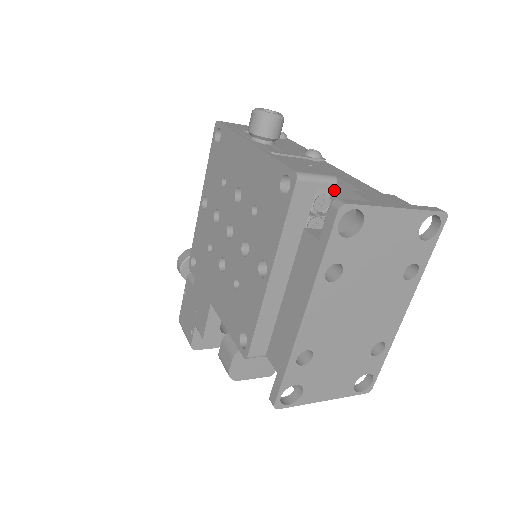
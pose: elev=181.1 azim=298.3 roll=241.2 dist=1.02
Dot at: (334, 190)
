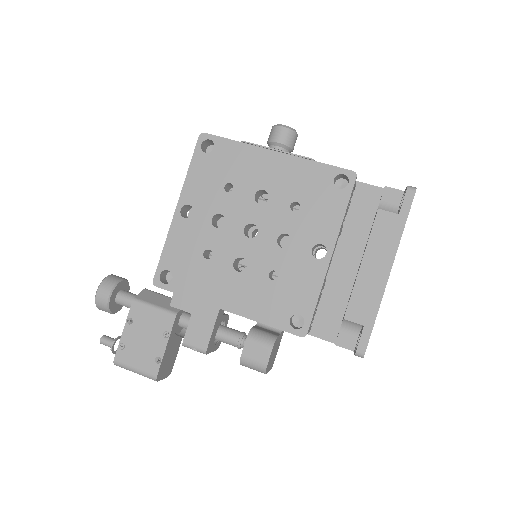
Dot at: (354, 189)
